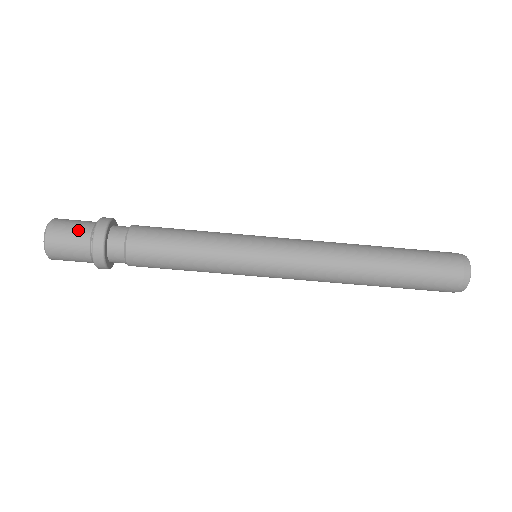
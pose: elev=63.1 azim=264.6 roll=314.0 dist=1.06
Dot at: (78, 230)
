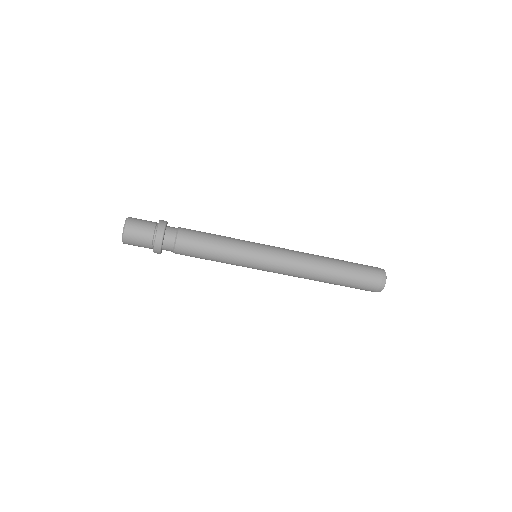
Dot at: (145, 232)
